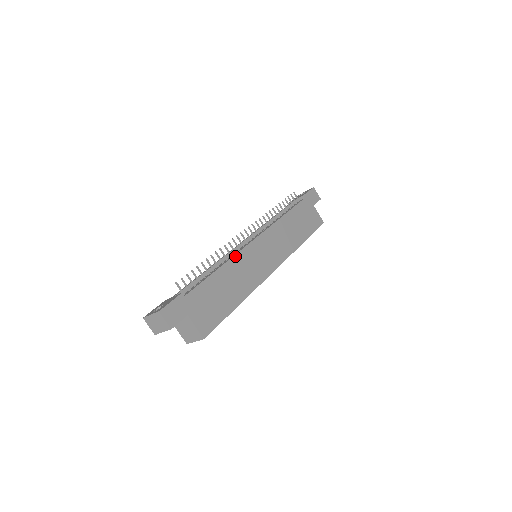
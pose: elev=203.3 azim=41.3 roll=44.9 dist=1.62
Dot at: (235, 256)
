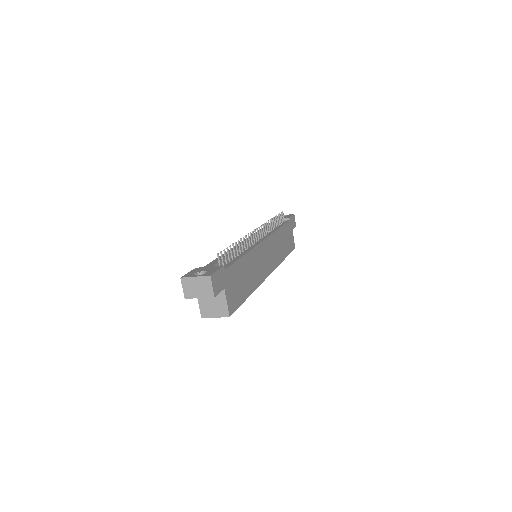
Dot at: (253, 249)
